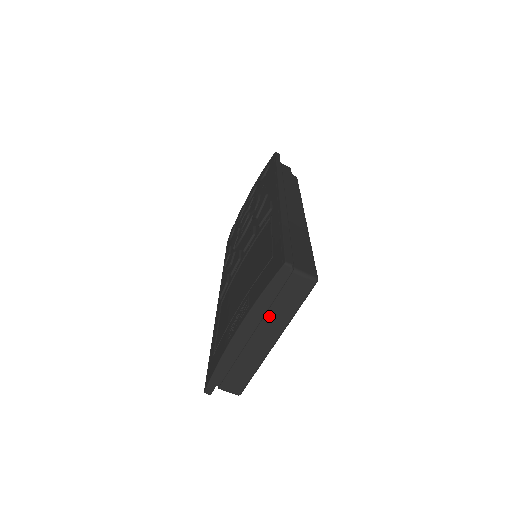
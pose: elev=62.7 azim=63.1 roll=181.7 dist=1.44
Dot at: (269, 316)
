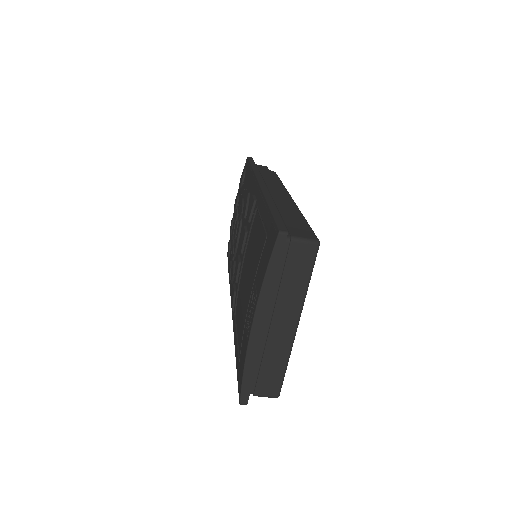
Dot at: (281, 297)
